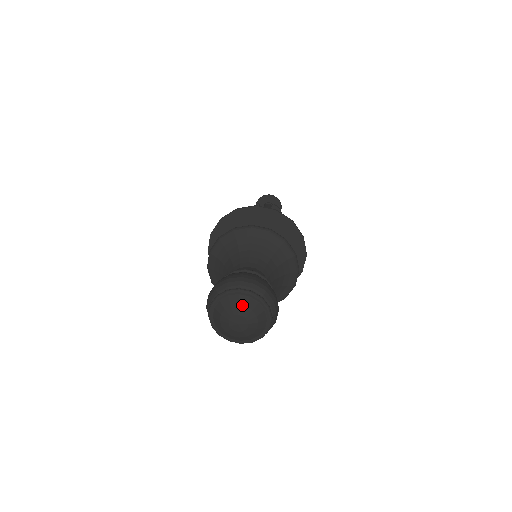
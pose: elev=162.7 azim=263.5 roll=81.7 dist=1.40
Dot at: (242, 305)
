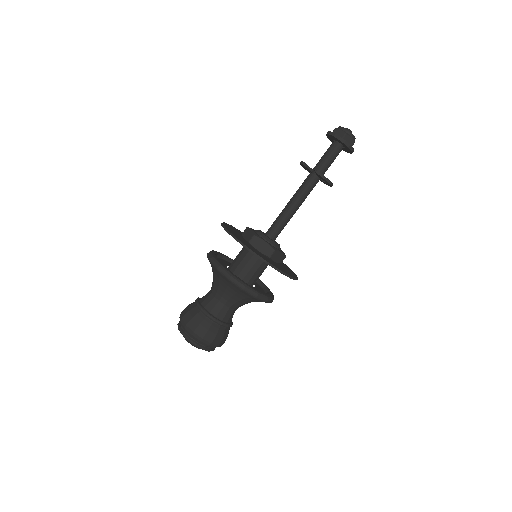
Dot at: (187, 341)
